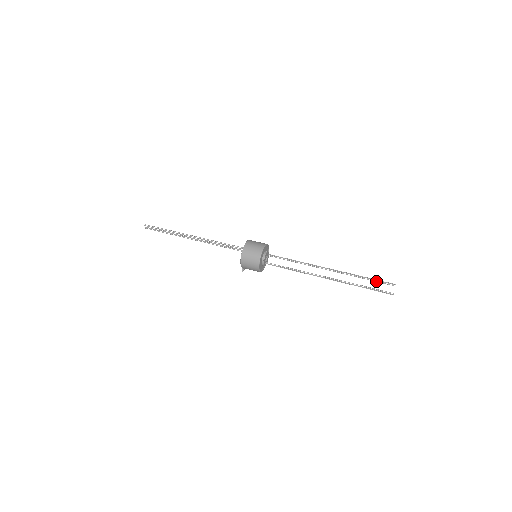
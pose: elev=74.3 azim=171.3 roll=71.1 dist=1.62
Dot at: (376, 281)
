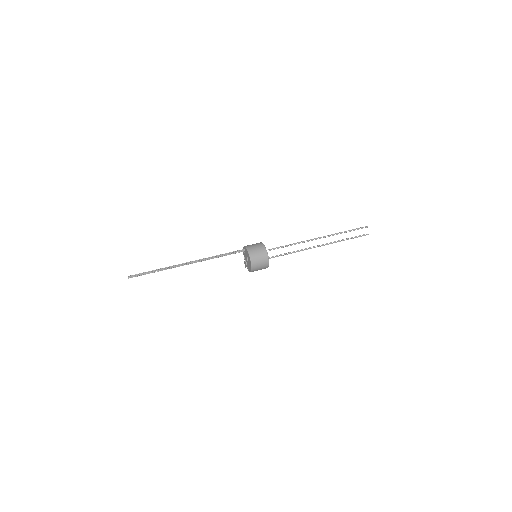
Dot at: (354, 229)
